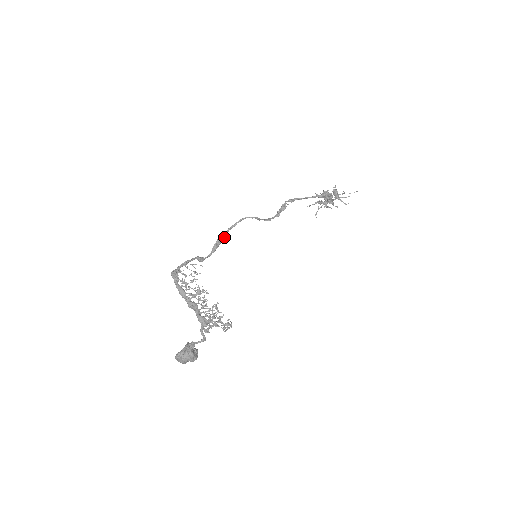
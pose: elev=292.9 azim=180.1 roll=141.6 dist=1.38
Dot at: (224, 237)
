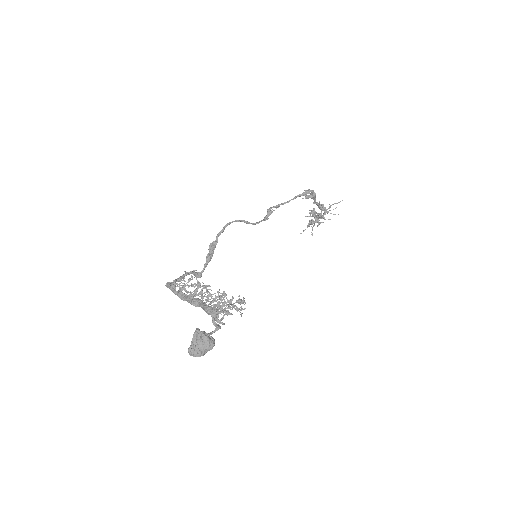
Dot at: (215, 245)
